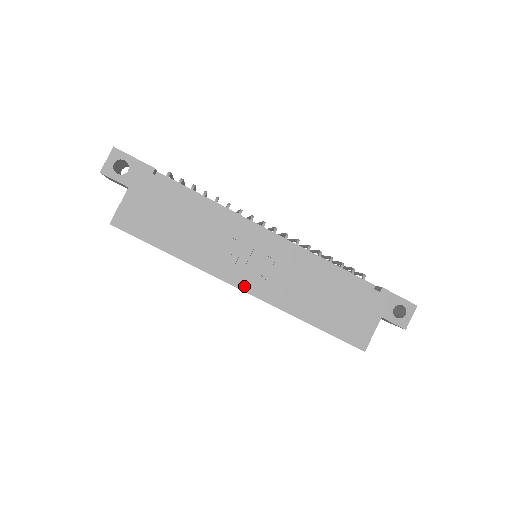
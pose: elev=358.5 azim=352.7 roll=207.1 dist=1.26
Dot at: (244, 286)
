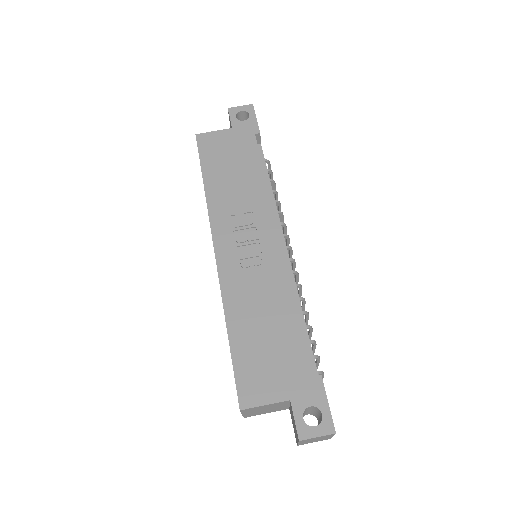
Dot at: (219, 248)
